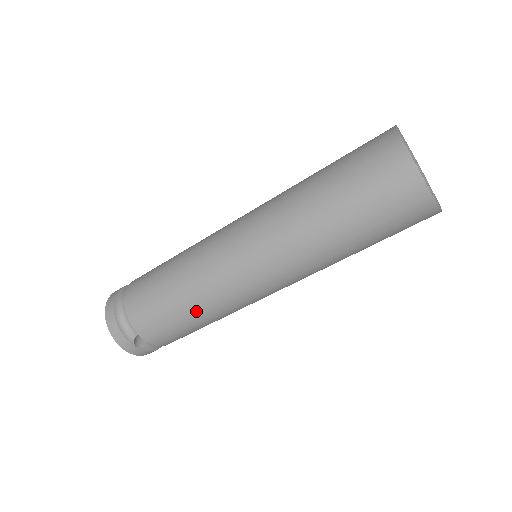
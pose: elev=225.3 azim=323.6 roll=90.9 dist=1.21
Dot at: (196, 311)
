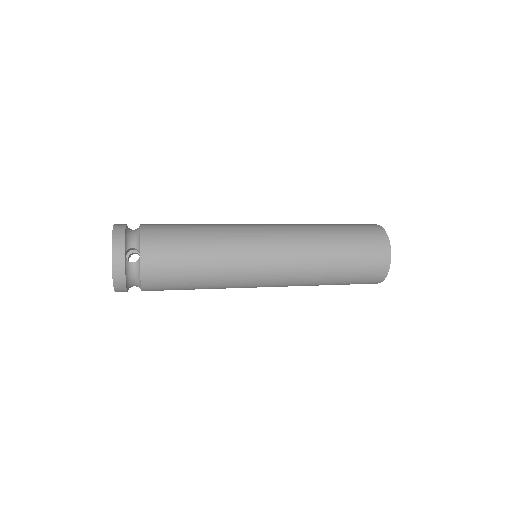
Dot at: (206, 248)
